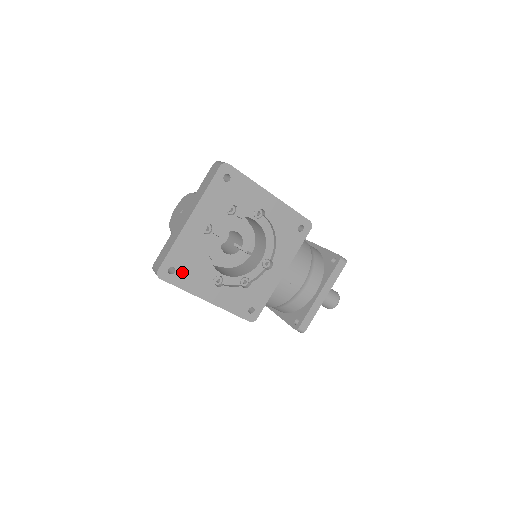
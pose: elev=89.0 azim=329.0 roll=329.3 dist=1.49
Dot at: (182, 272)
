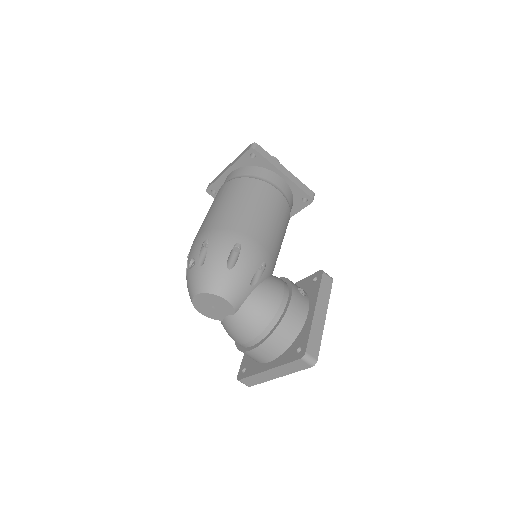
Dot at: occluded
